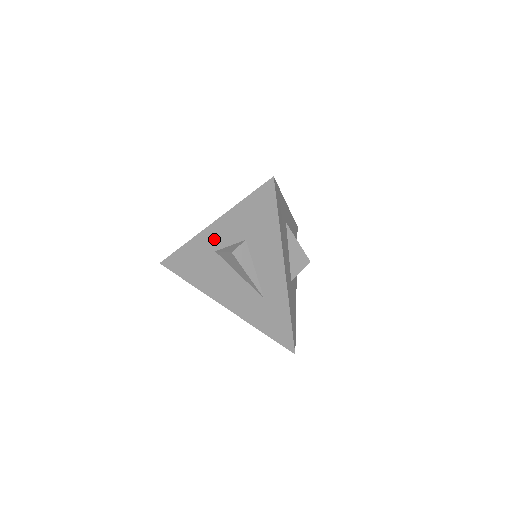
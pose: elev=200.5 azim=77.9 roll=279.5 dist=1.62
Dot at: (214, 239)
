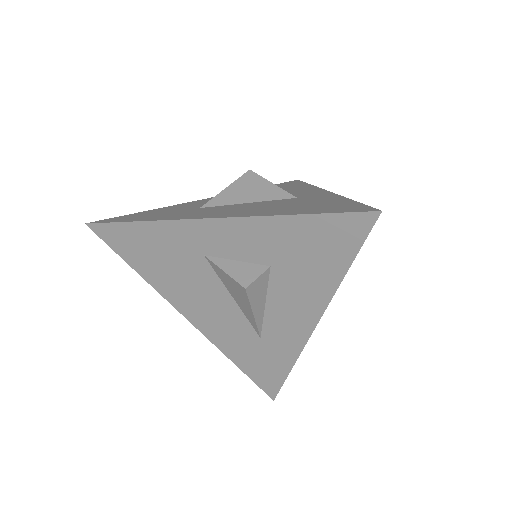
Dot at: (210, 240)
